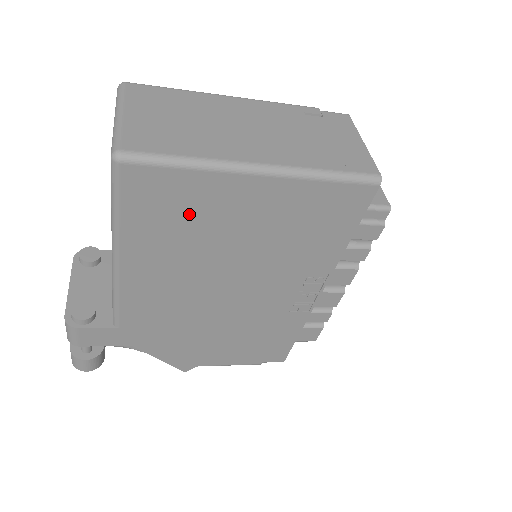
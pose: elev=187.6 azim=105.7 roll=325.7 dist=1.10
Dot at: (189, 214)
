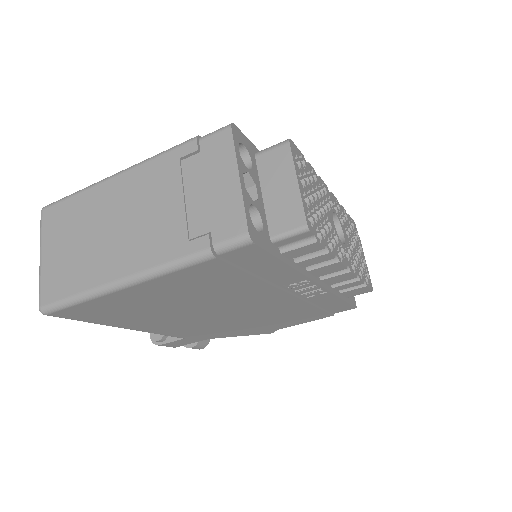
Dot at: (128, 308)
